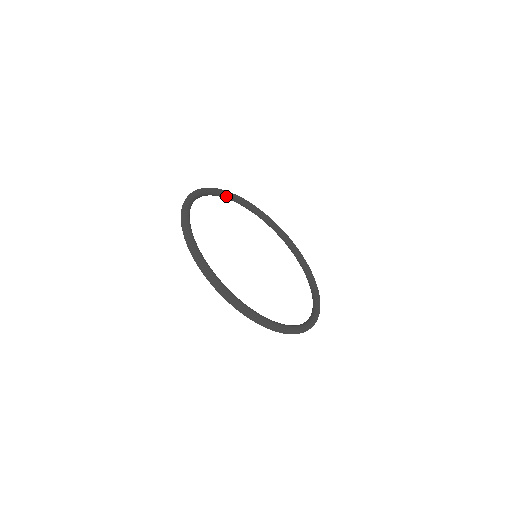
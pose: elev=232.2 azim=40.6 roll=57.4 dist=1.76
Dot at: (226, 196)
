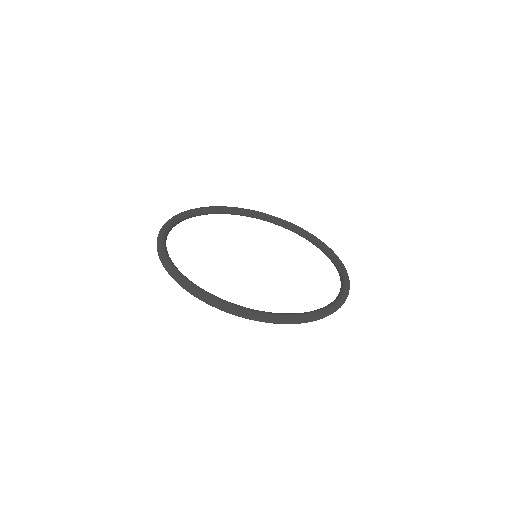
Dot at: (167, 234)
